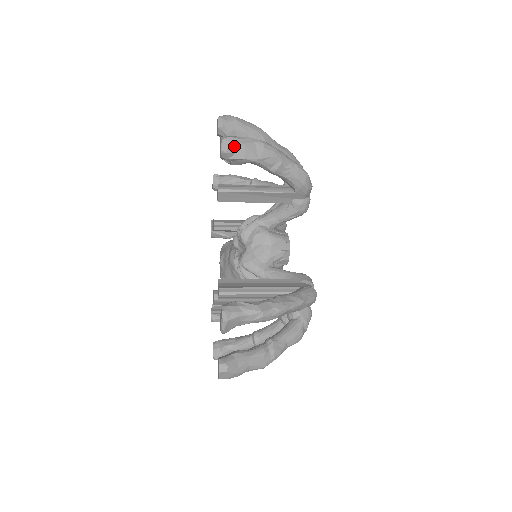
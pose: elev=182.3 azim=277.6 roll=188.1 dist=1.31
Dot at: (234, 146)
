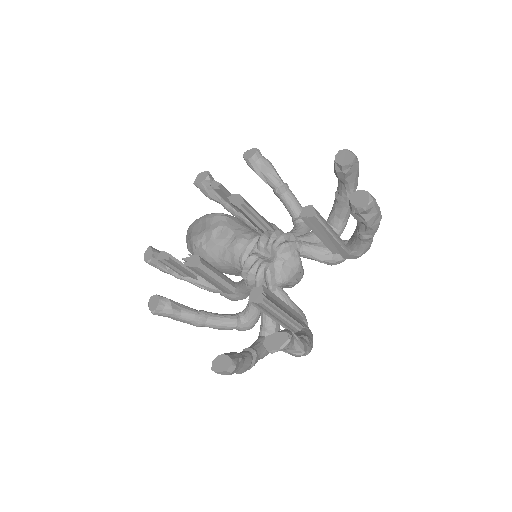
Dot at: (372, 209)
